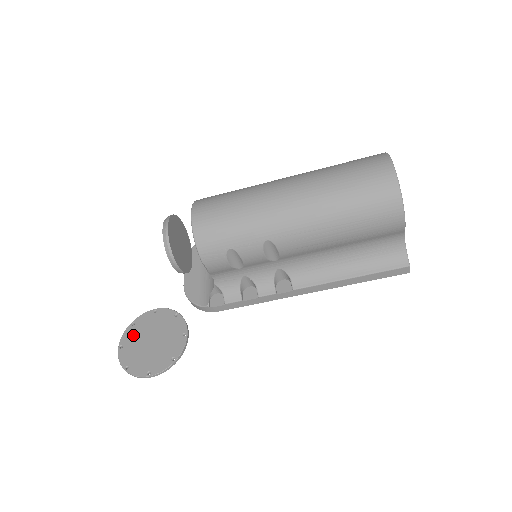
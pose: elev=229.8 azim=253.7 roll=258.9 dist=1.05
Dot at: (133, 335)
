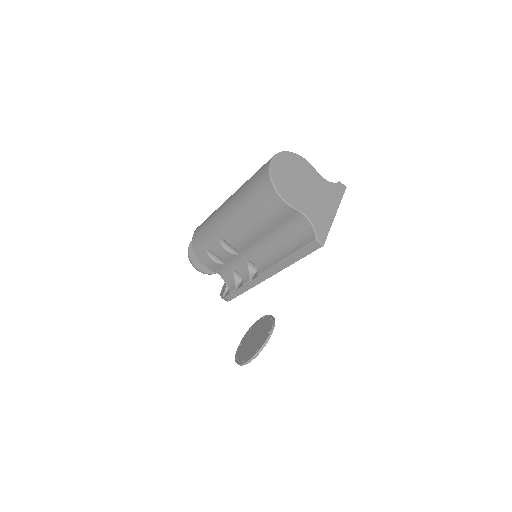
Dot at: (247, 336)
